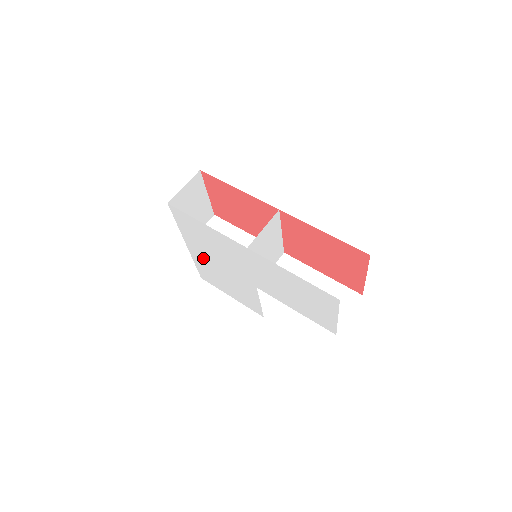
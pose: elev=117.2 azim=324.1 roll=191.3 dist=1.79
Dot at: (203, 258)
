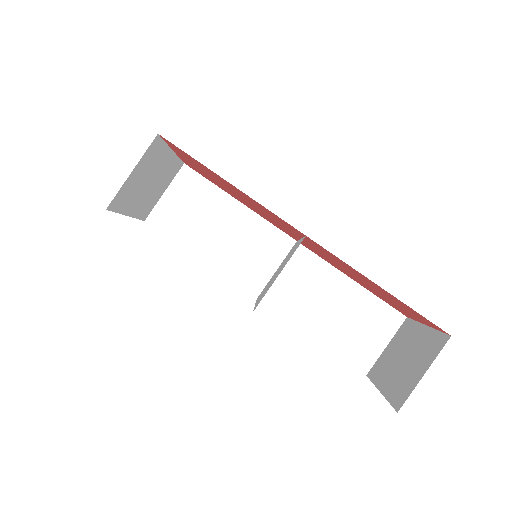
Dot at: occluded
